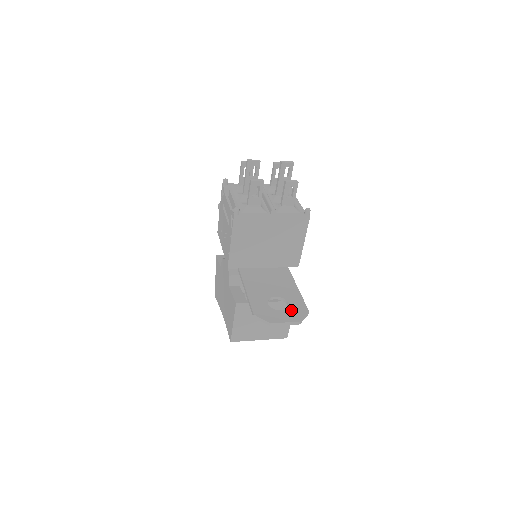
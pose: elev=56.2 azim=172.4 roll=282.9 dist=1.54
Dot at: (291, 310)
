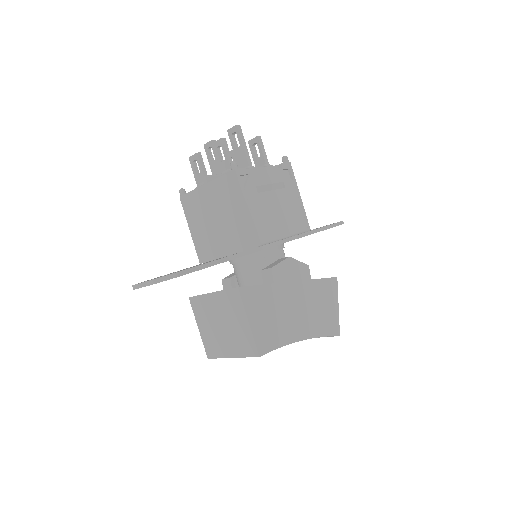
Dot at: occluded
